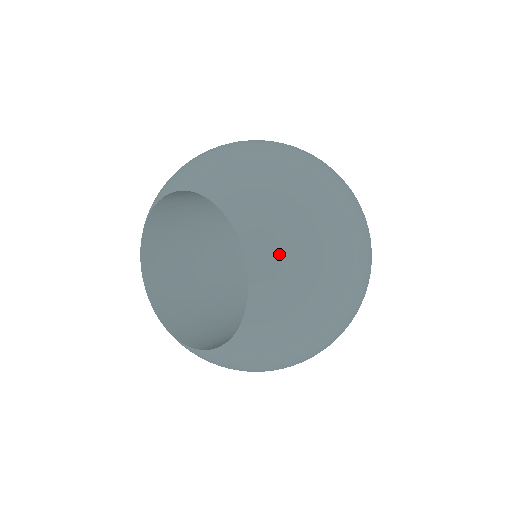
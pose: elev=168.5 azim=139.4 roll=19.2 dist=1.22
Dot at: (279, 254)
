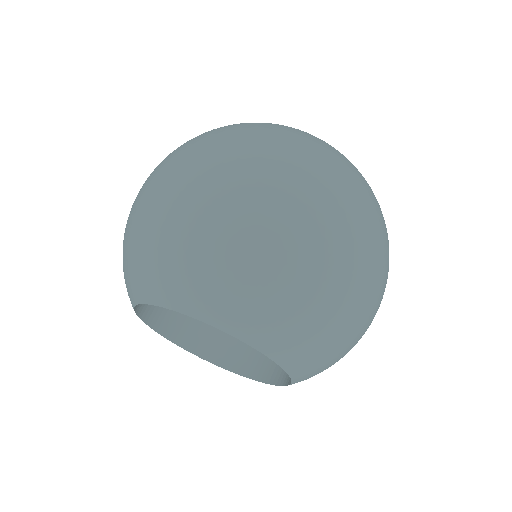
Dot at: (306, 343)
